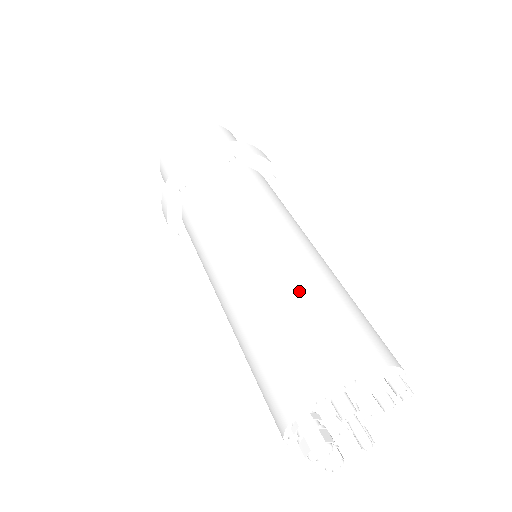
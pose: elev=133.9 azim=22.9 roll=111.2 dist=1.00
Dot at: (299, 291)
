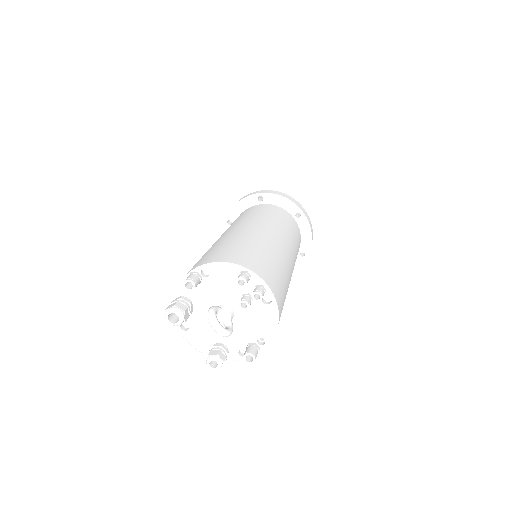
Dot at: (224, 240)
